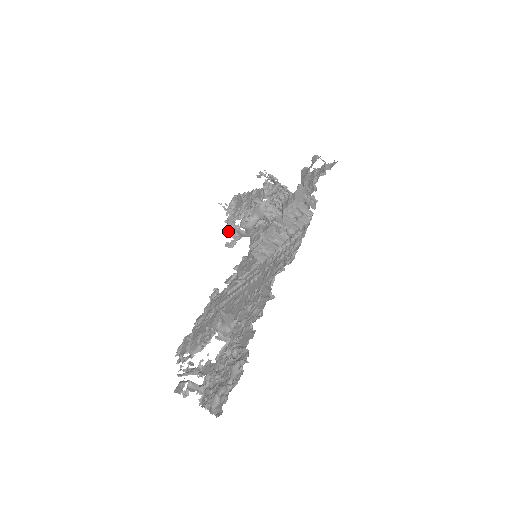
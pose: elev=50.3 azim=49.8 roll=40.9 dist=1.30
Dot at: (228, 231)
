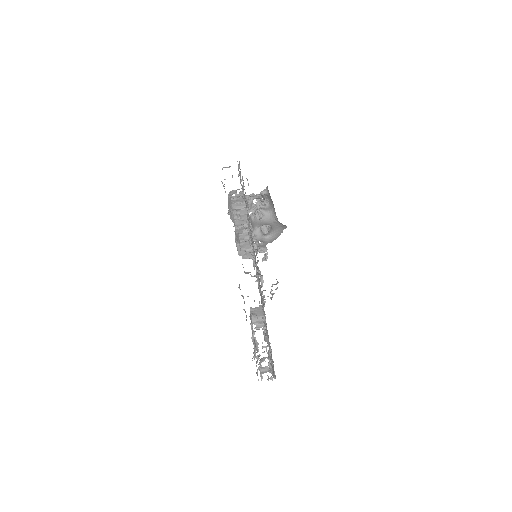
Dot at: (255, 251)
